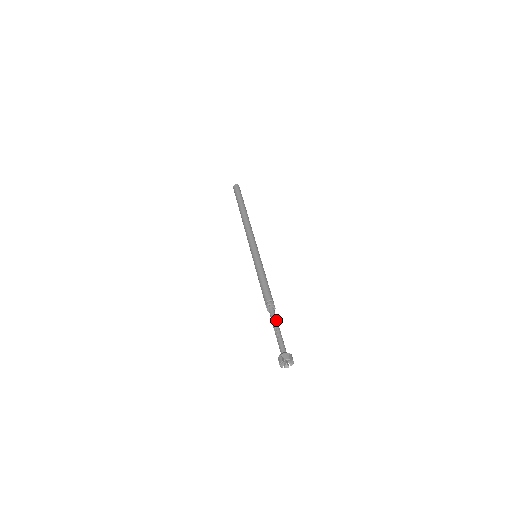
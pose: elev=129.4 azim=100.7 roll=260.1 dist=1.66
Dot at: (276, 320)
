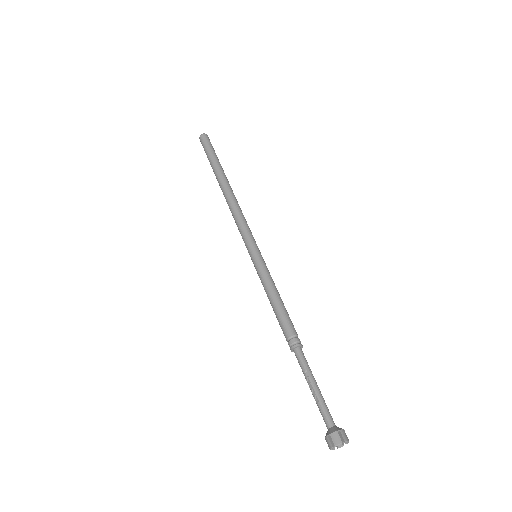
Dot at: (308, 370)
